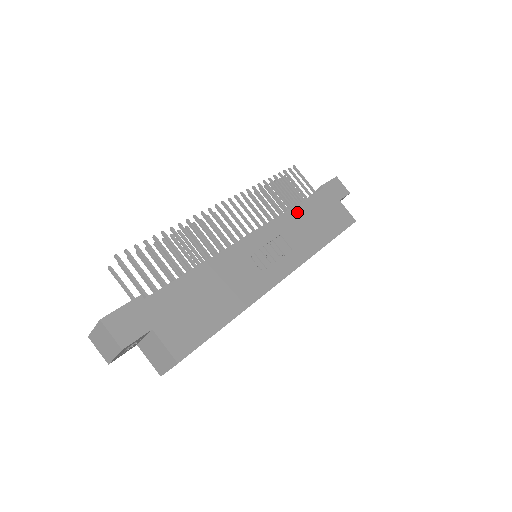
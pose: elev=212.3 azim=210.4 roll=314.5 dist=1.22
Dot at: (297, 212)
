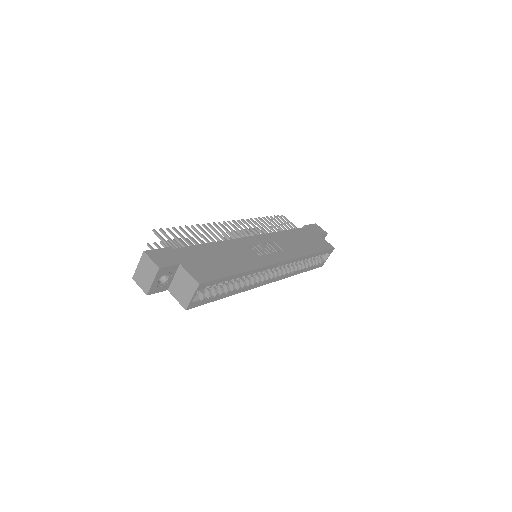
Dot at: (286, 234)
